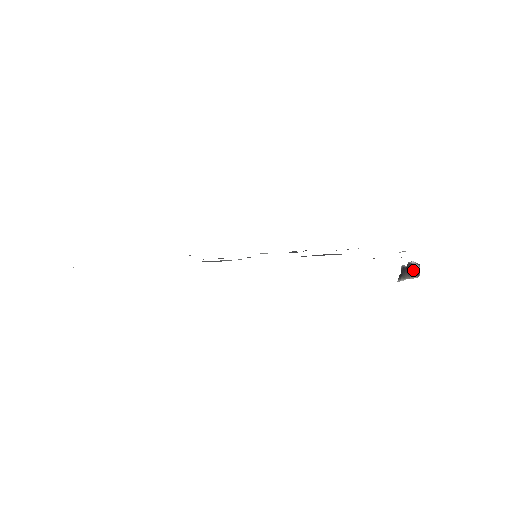
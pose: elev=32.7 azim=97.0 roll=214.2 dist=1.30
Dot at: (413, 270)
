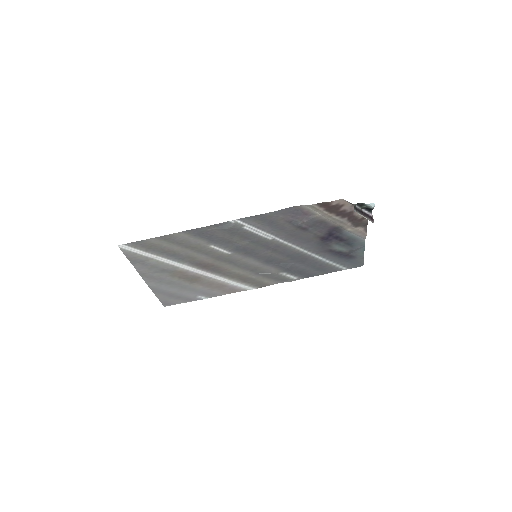
Dot at: (367, 216)
